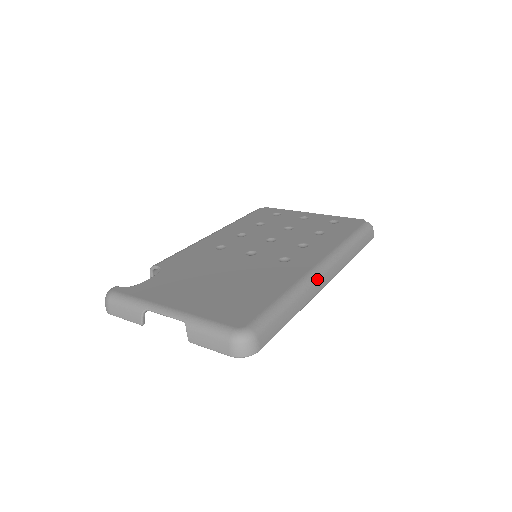
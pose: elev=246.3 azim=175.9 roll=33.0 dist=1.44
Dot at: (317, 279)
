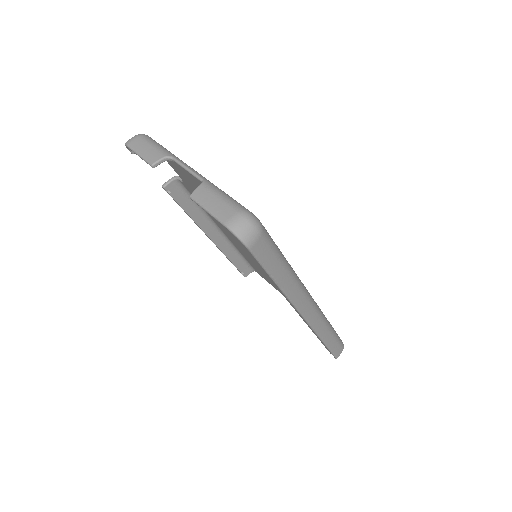
Dot at: (306, 296)
